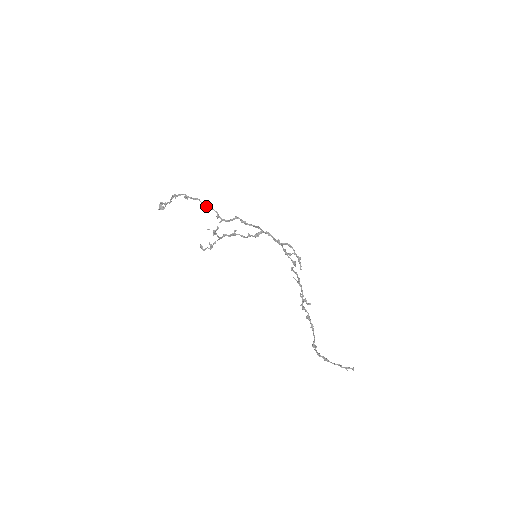
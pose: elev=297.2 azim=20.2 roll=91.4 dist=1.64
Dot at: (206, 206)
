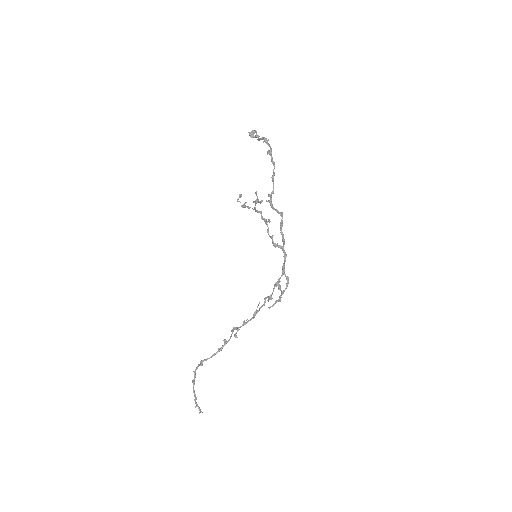
Dot at: (272, 177)
